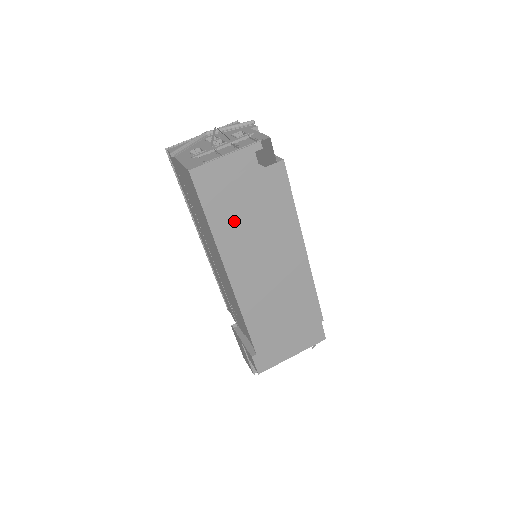
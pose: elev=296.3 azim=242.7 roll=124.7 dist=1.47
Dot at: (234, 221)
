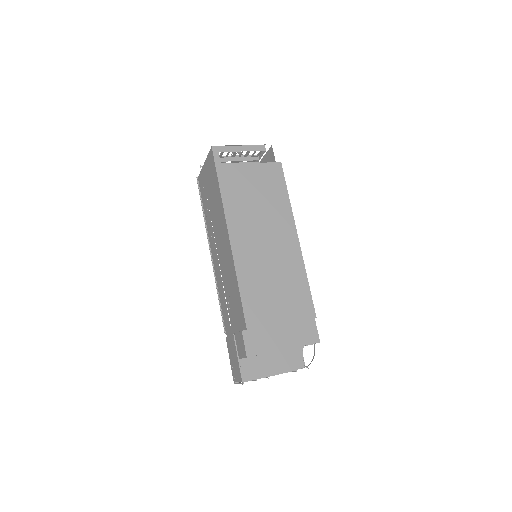
Dot at: (240, 192)
